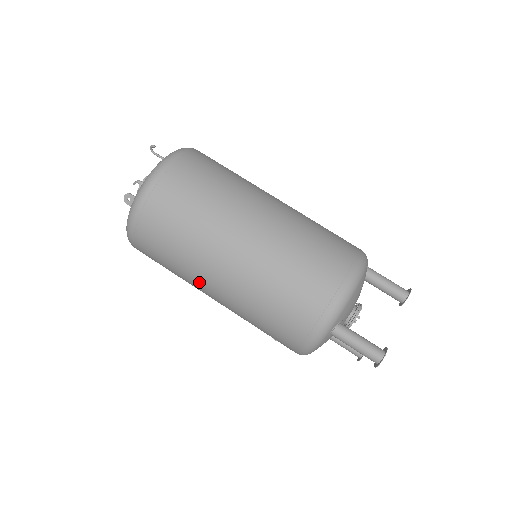
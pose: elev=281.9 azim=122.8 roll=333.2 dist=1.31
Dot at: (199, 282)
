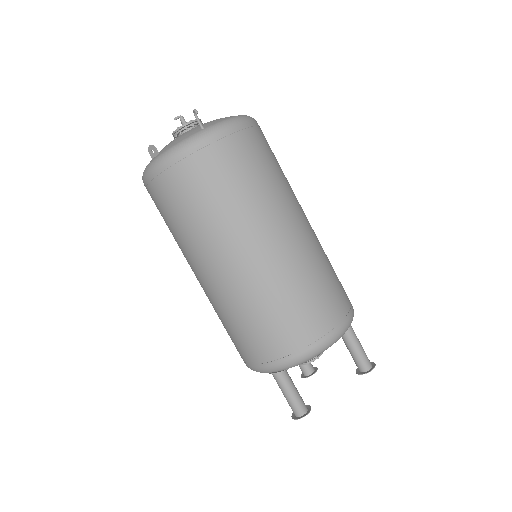
Dot at: (187, 260)
